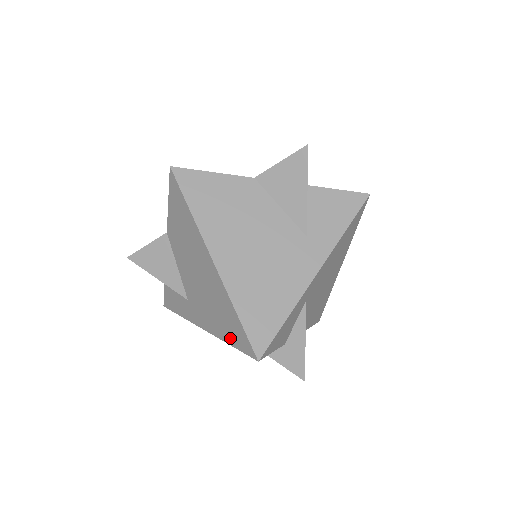
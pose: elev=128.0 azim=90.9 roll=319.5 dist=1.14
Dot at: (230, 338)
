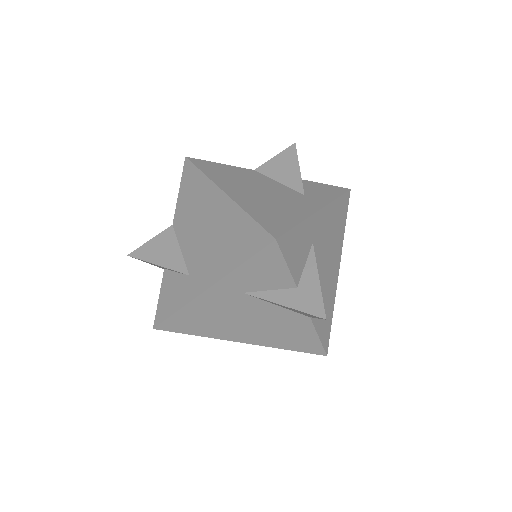
Dot at: (241, 255)
